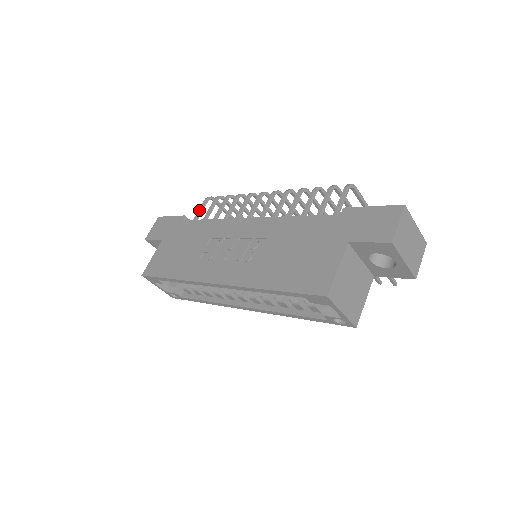
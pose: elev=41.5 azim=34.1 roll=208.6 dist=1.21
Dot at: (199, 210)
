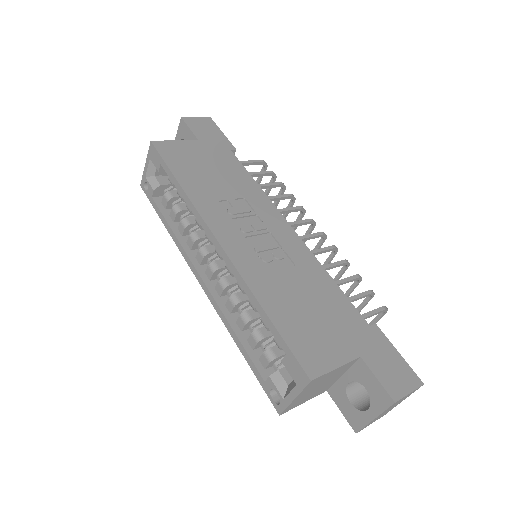
Dot at: (250, 161)
